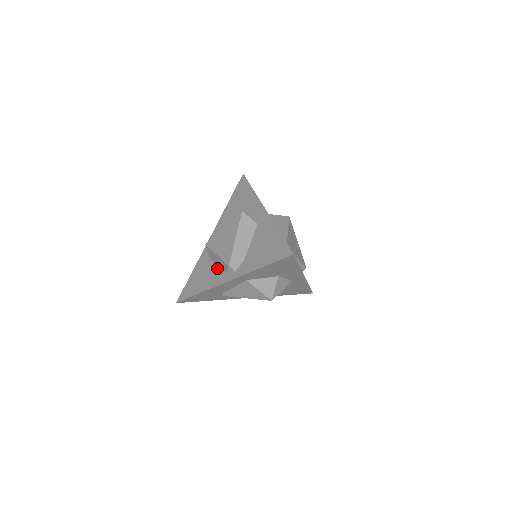
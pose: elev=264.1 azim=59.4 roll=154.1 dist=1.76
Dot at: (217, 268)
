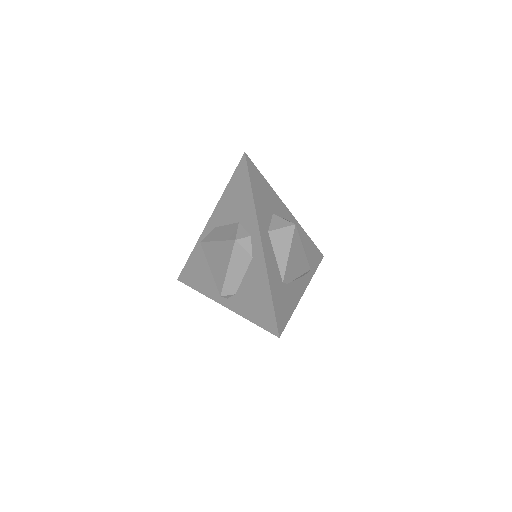
Dot at: (212, 276)
